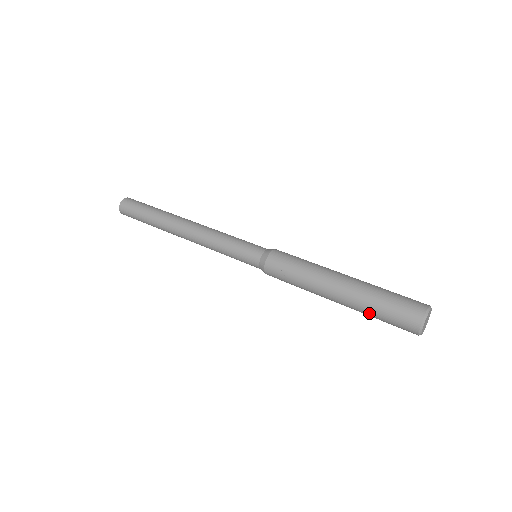
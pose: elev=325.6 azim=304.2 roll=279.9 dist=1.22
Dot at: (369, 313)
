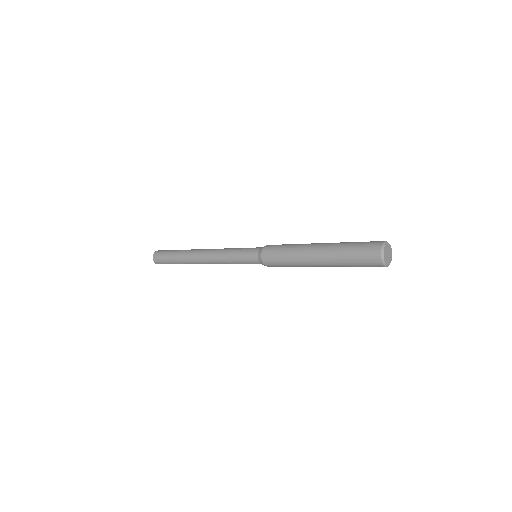
Dot at: (342, 255)
